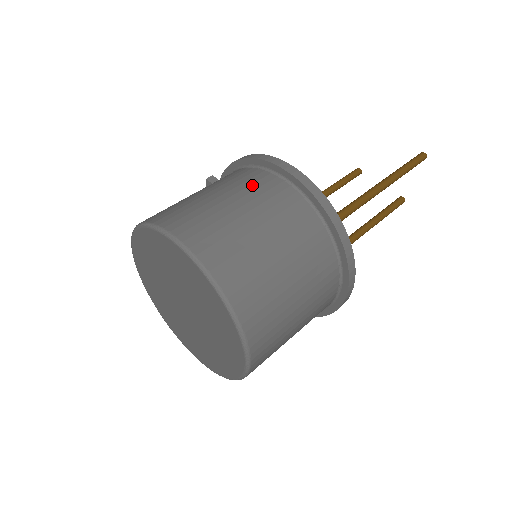
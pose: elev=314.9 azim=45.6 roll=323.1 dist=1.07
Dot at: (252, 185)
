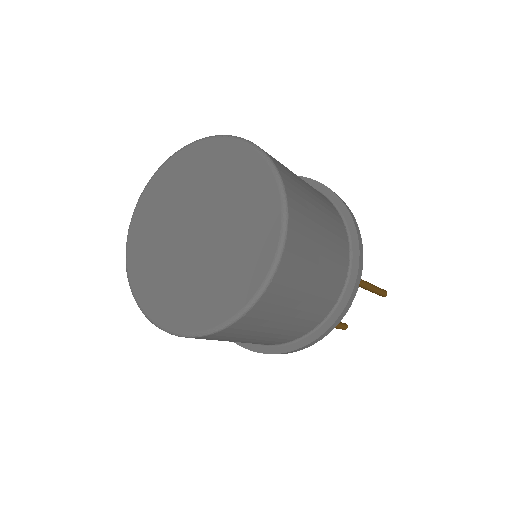
Dot at: occluded
